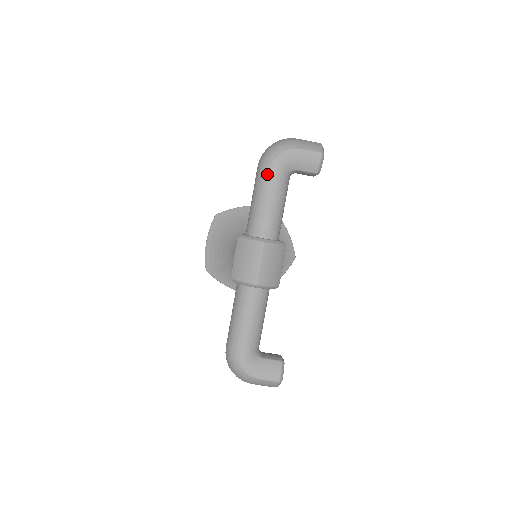
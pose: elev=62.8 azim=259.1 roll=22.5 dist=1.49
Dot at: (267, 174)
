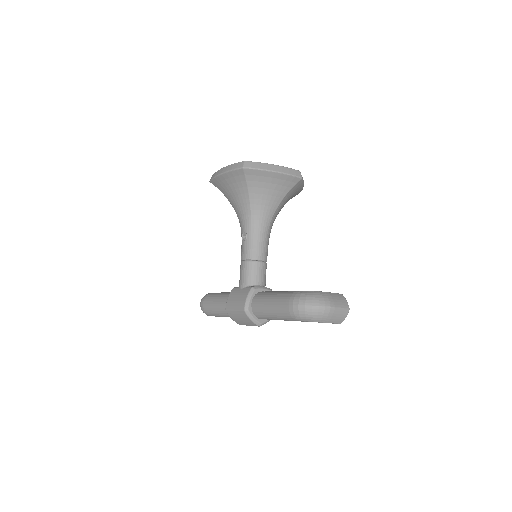
Dot at: (291, 319)
